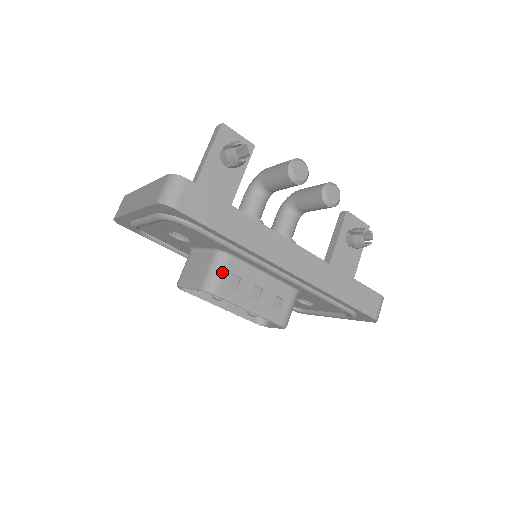
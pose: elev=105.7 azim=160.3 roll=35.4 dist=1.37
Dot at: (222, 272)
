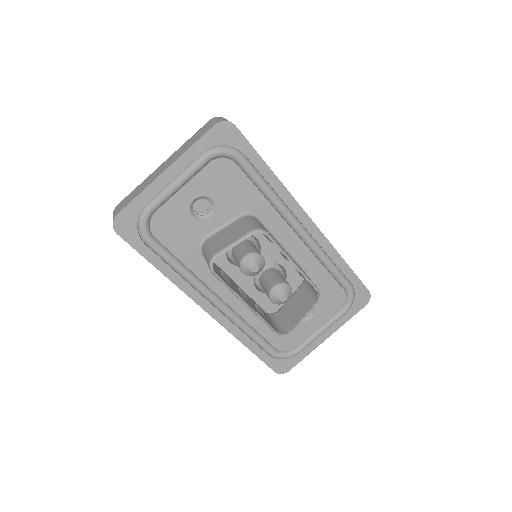
Dot at: (260, 224)
